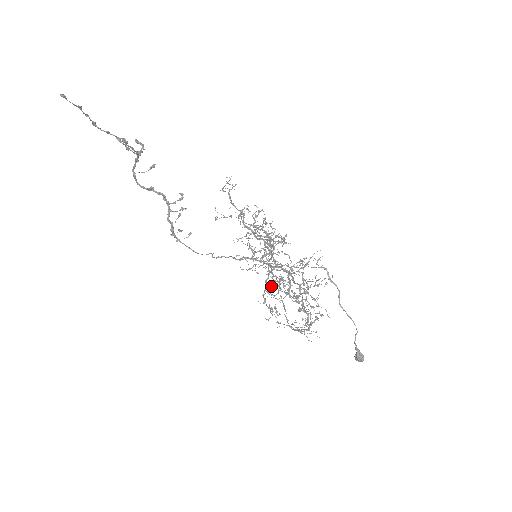
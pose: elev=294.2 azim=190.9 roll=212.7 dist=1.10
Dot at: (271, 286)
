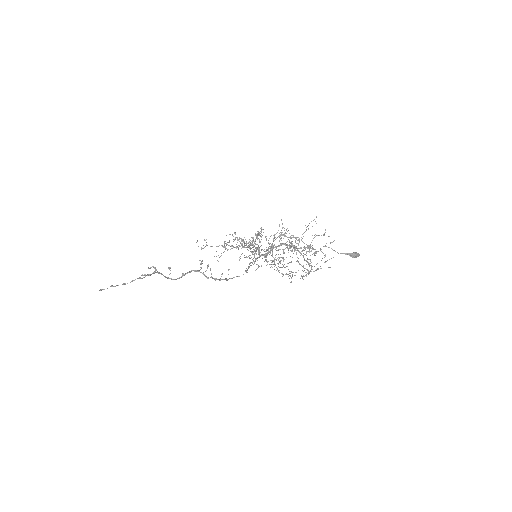
Dot at: occluded
